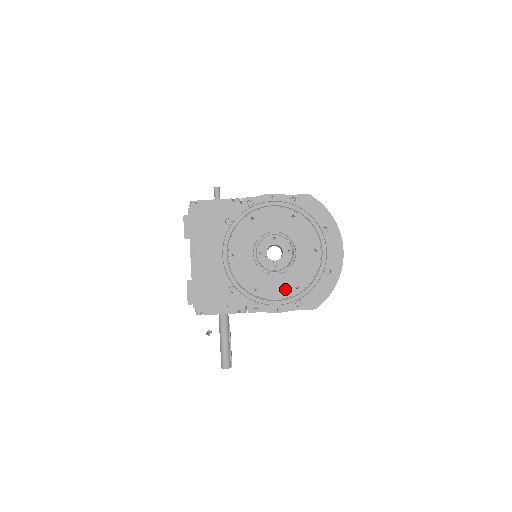
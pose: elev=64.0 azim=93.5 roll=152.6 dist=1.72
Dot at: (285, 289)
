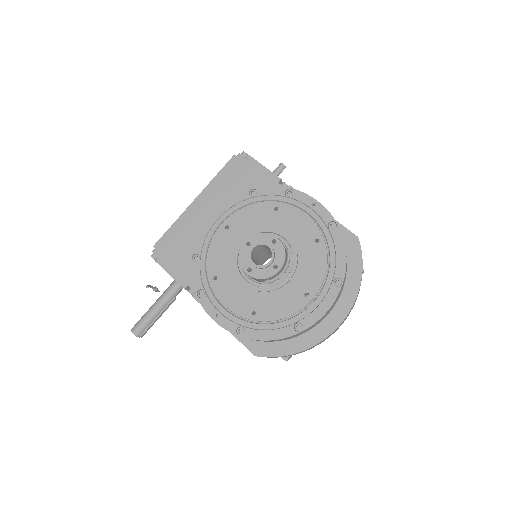
Dot at: (242, 304)
